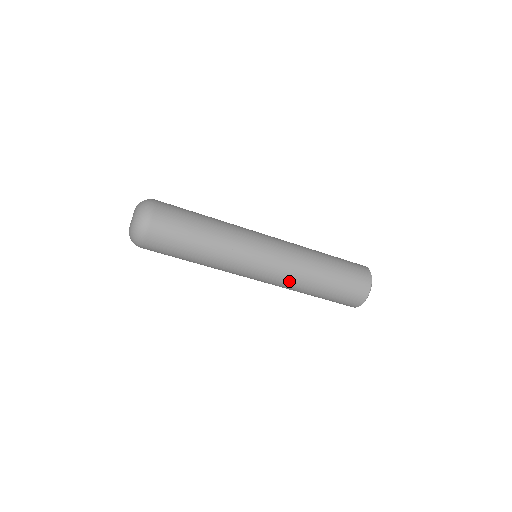
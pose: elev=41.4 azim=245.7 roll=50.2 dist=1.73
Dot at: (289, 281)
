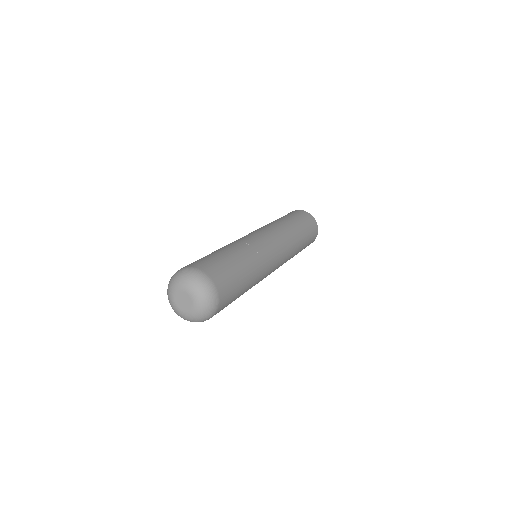
Dot at: occluded
